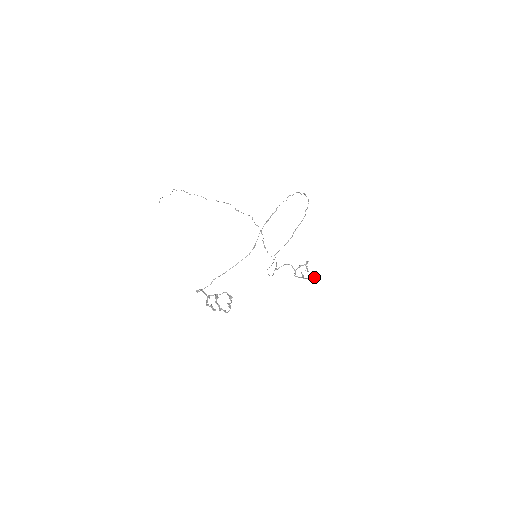
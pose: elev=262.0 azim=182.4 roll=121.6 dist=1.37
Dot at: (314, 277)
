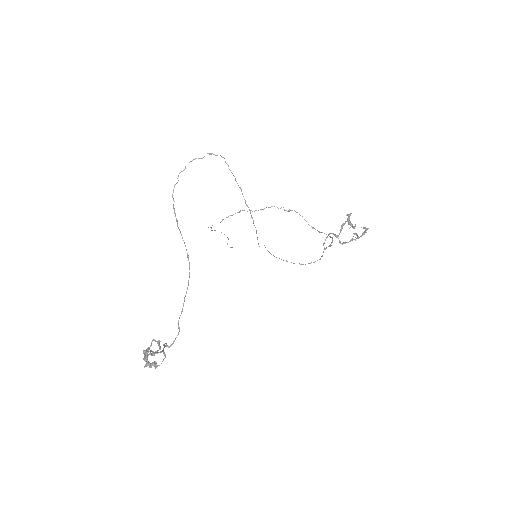
Dot at: (365, 229)
